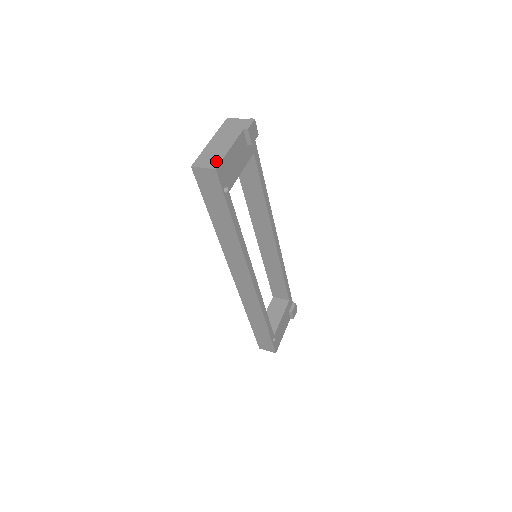
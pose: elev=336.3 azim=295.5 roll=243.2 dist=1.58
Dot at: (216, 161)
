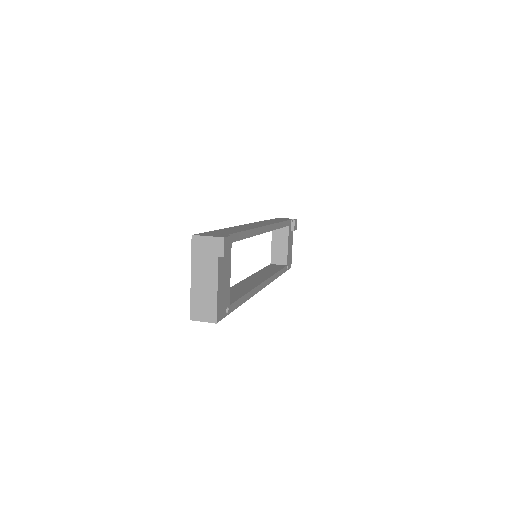
Dot at: (212, 312)
